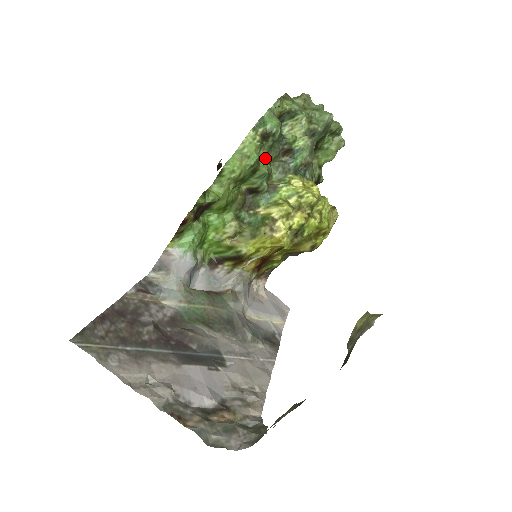
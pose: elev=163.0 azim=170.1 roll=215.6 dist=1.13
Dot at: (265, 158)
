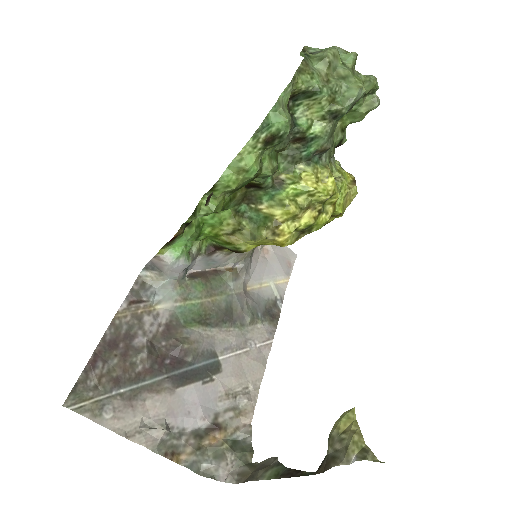
Dot at: (270, 154)
